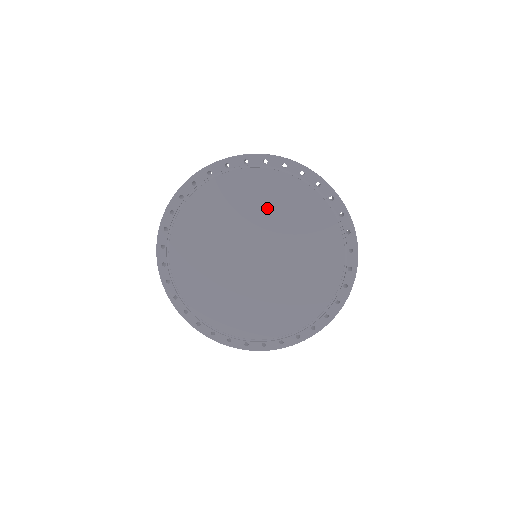
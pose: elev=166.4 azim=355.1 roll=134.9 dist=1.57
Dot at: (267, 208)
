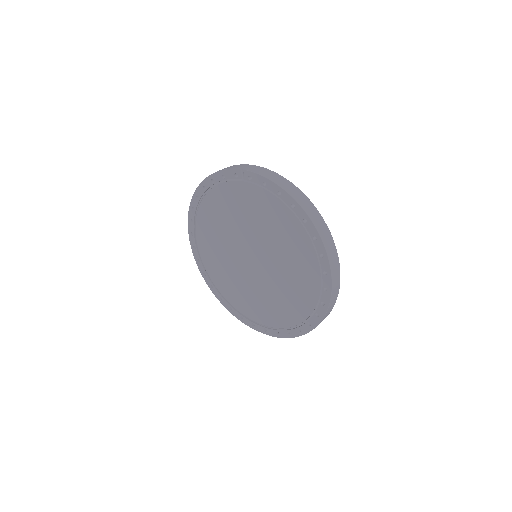
Dot at: (282, 245)
